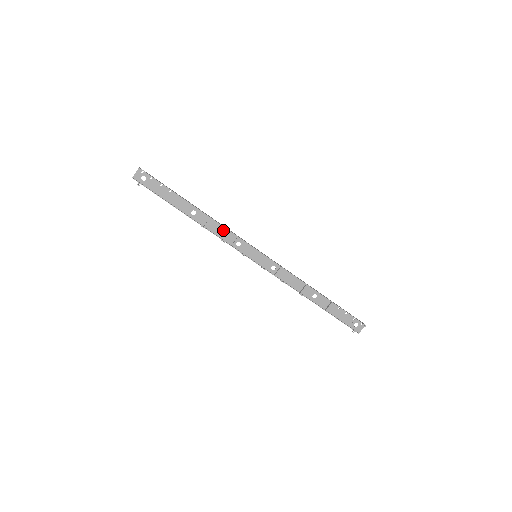
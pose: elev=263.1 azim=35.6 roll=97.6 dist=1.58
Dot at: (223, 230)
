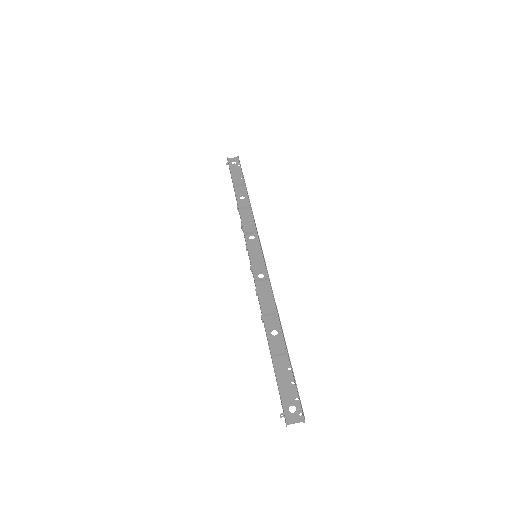
Dot at: (251, 221)
